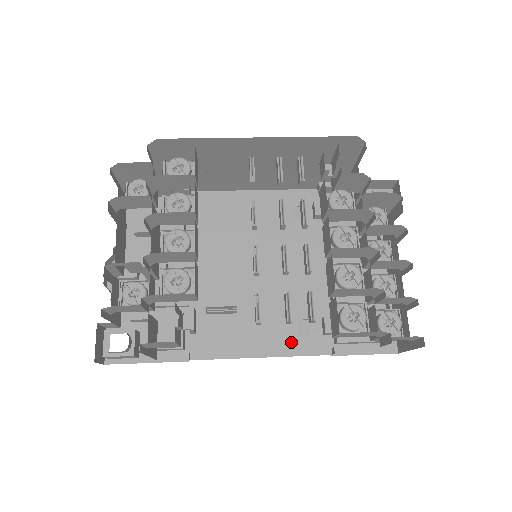
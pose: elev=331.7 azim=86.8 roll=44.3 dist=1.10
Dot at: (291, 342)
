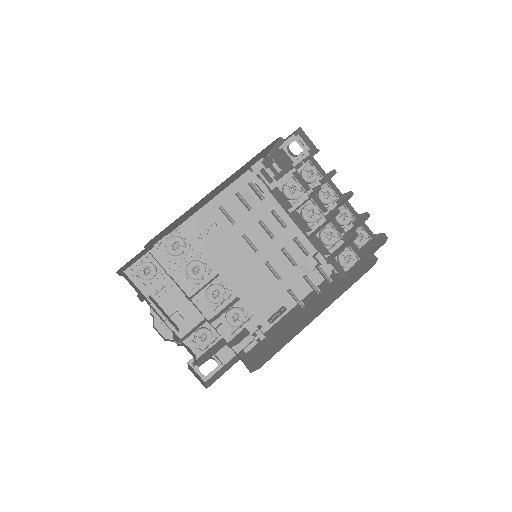
Dot at: (305, 284)
